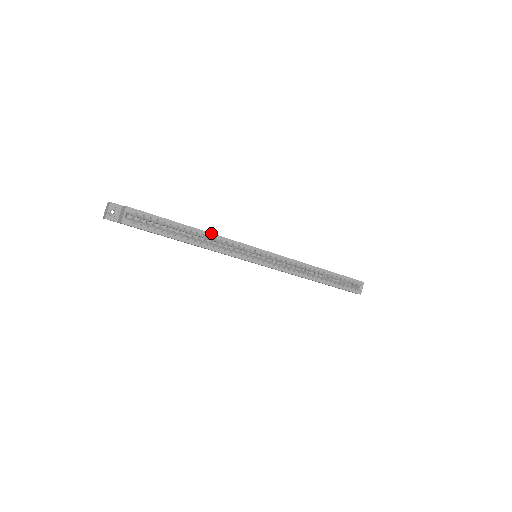
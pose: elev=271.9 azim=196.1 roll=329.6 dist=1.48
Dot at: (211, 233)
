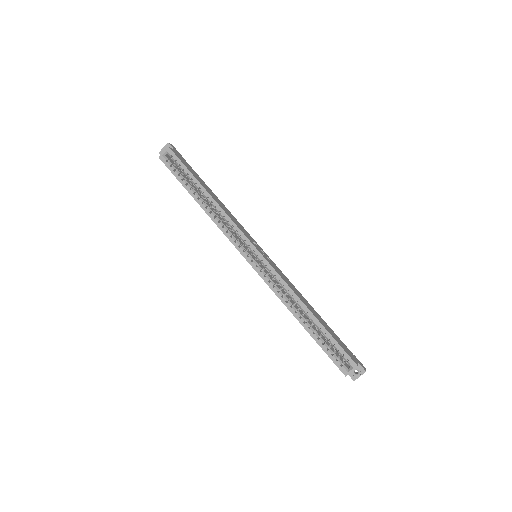
Dot at: (219, 205)
